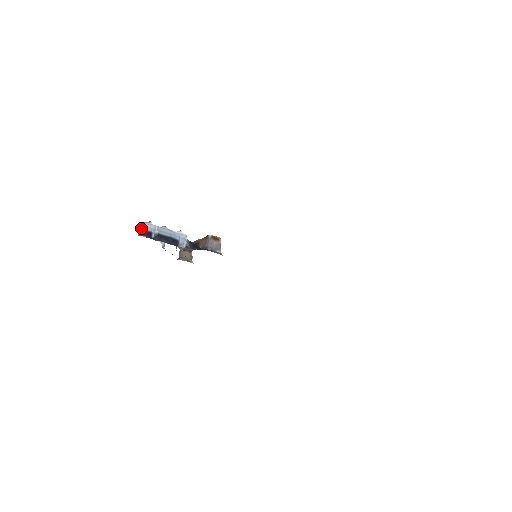
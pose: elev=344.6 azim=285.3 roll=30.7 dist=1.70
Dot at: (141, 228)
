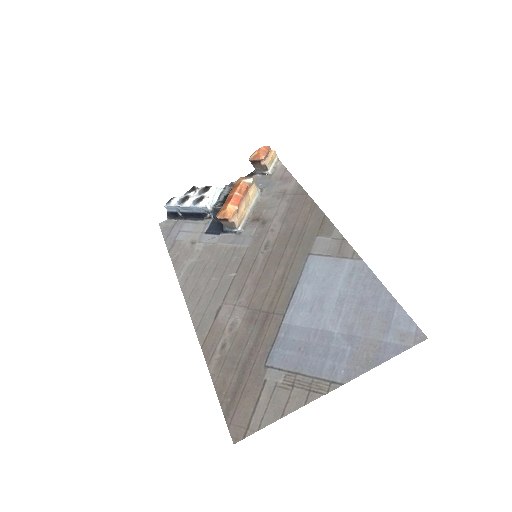
Dot at: (167, 211)
